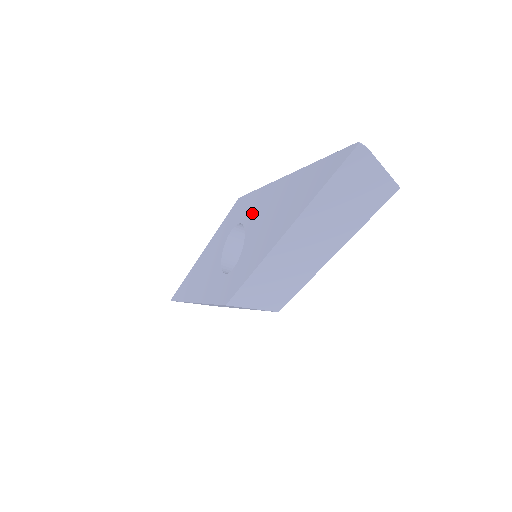
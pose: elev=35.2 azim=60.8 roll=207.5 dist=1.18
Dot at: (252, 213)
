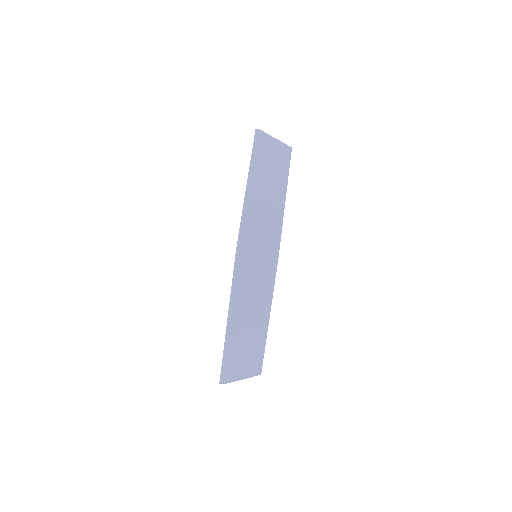
Dot at: occluded
